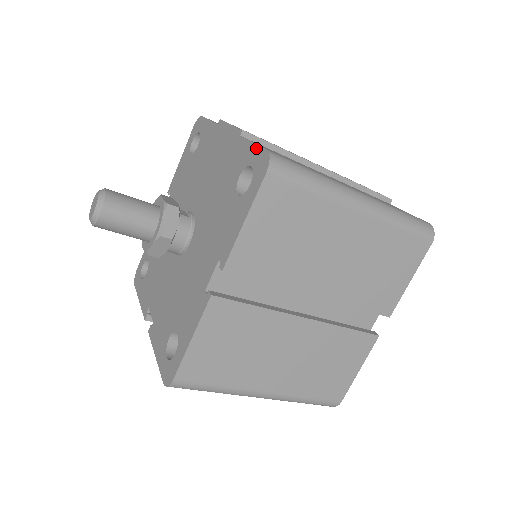
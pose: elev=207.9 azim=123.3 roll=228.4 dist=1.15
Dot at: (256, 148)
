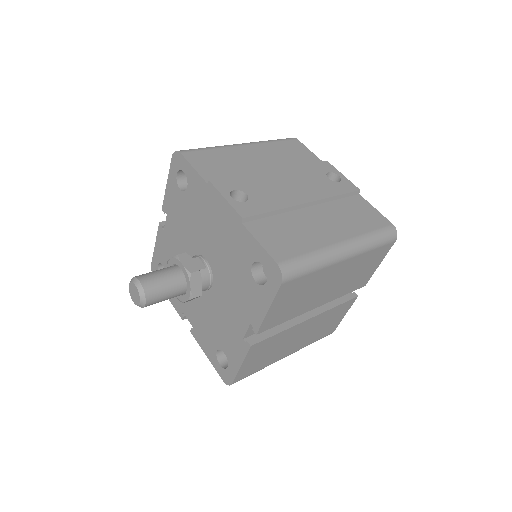
Dot at: (264, 252)
